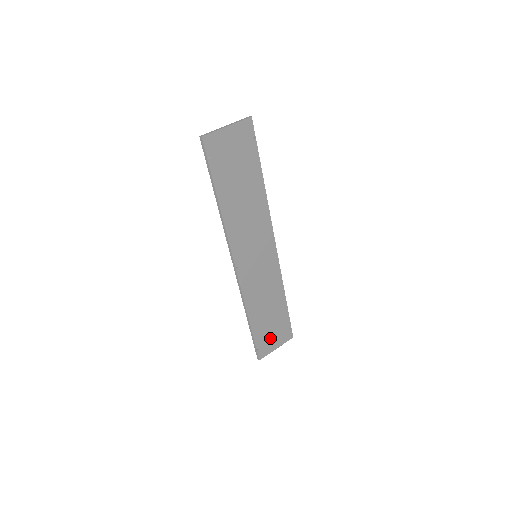
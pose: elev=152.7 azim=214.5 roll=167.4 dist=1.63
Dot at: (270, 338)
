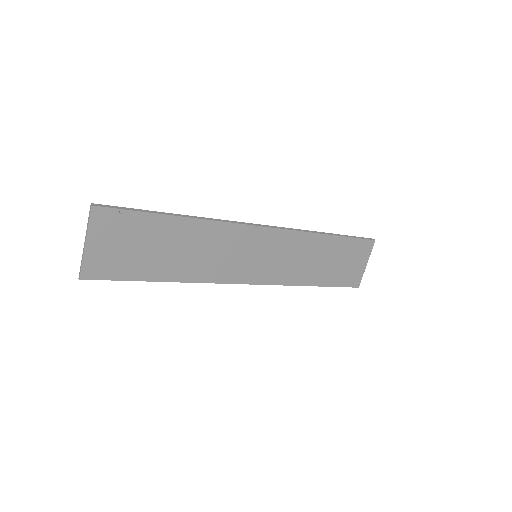
Dot at: (350, 268)
